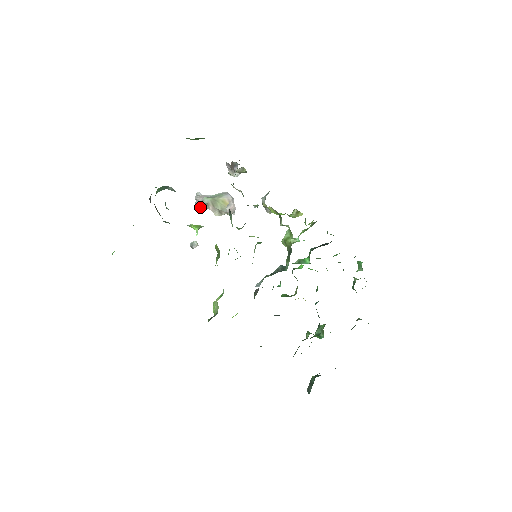
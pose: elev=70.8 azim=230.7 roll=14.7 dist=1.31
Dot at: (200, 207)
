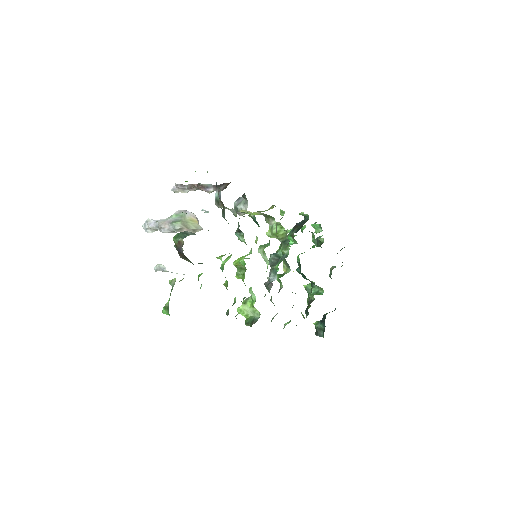
Dot at: occluded
